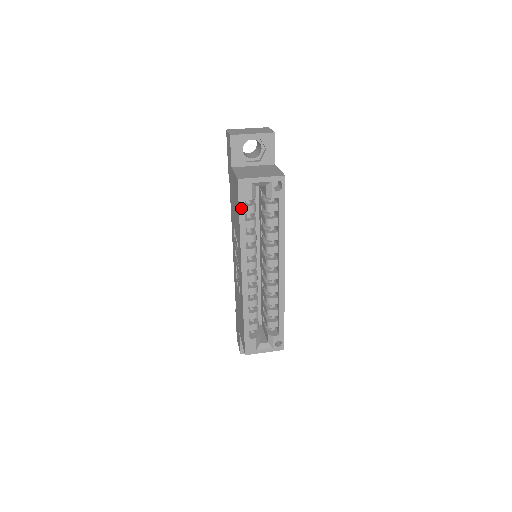
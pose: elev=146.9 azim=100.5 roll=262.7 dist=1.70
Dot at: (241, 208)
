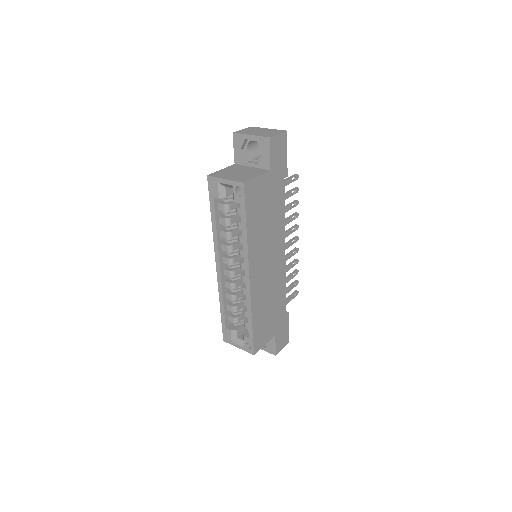
Dot at: (211, 203)
